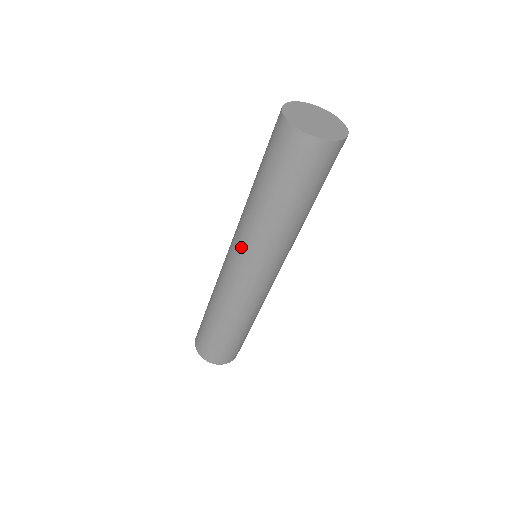
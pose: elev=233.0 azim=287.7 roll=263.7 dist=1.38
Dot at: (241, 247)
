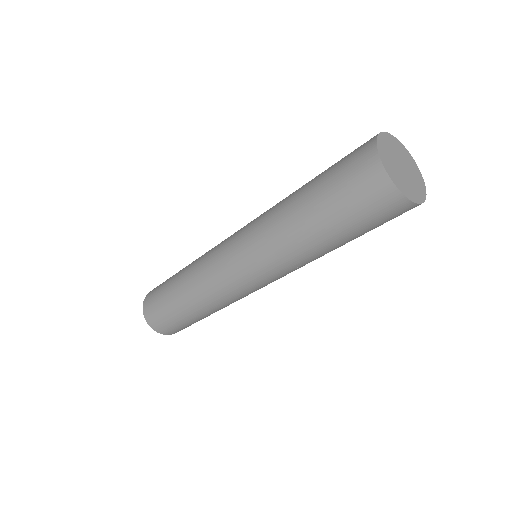
Dot at: (262, 265)
